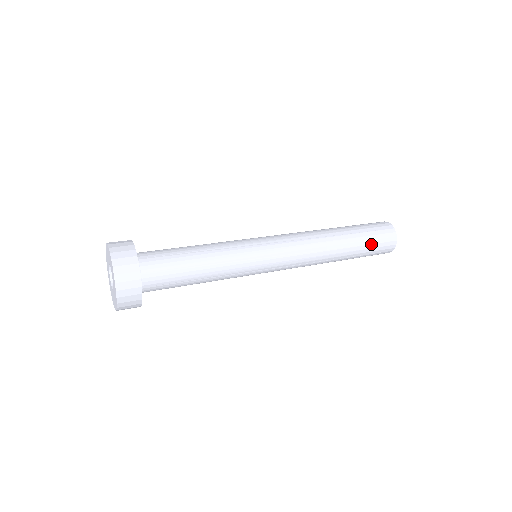
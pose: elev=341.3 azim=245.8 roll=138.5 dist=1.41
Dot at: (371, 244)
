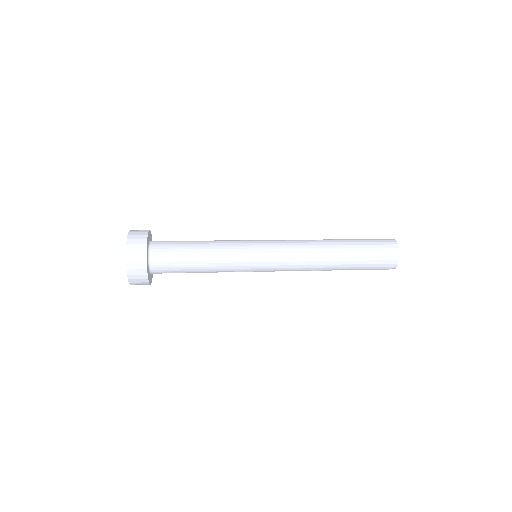
Dot at: (370, 252)
